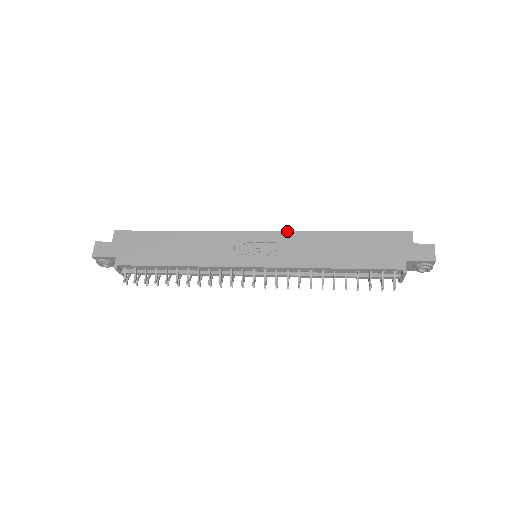
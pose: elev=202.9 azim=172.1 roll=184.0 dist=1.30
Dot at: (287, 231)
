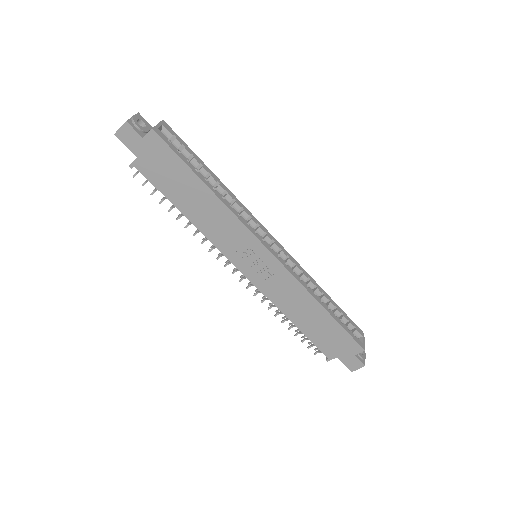
Dot at: (292, 275)
